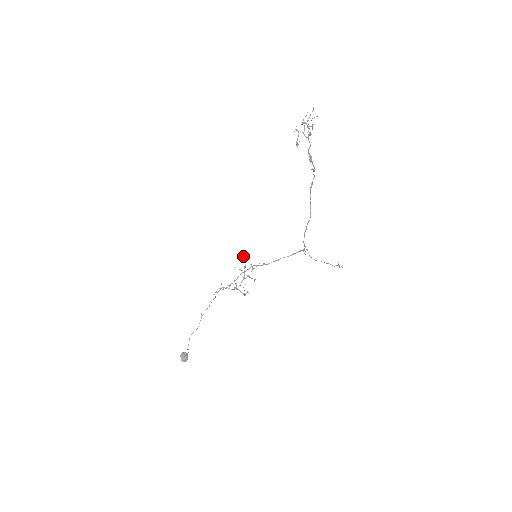
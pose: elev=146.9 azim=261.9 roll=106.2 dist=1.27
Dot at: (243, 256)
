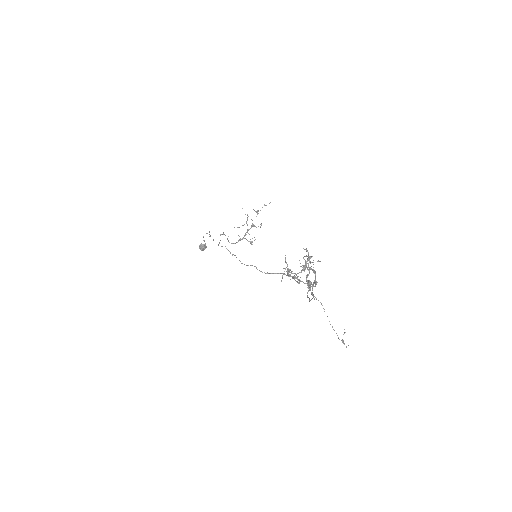
Dot at: occluded
